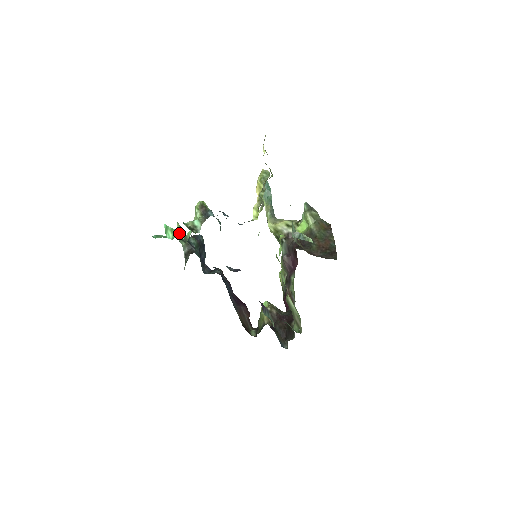
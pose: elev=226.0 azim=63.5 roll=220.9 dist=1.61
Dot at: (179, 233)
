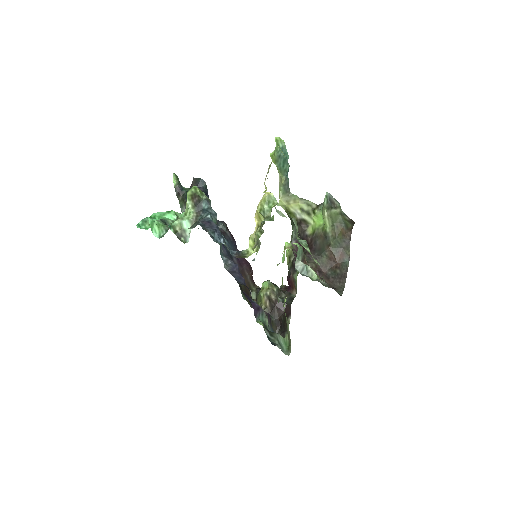
Dot at: (175, 189)
